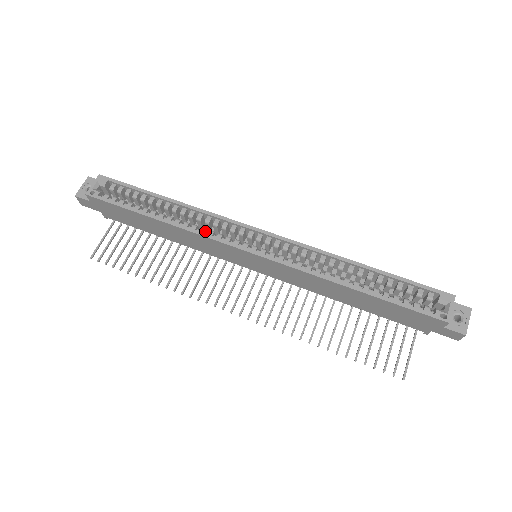
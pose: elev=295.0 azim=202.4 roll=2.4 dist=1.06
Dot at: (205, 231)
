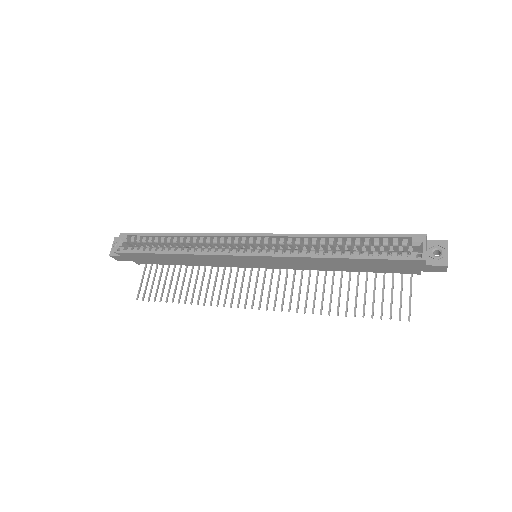
Dot at: (208, 250)
